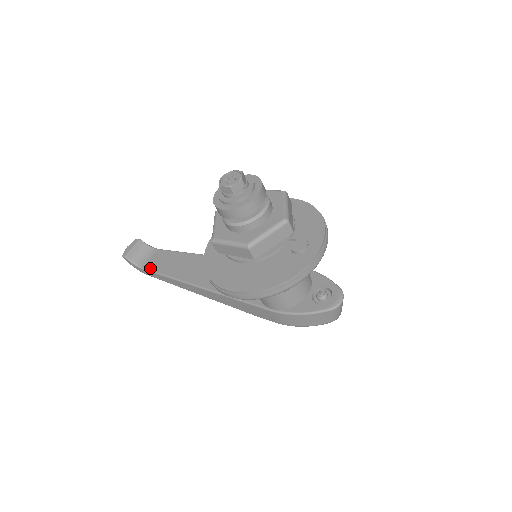
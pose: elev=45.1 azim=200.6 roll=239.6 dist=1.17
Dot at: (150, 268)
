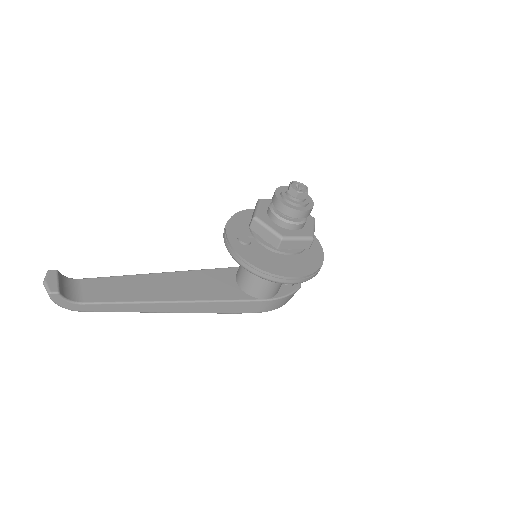
Dot at: (95, 300)
